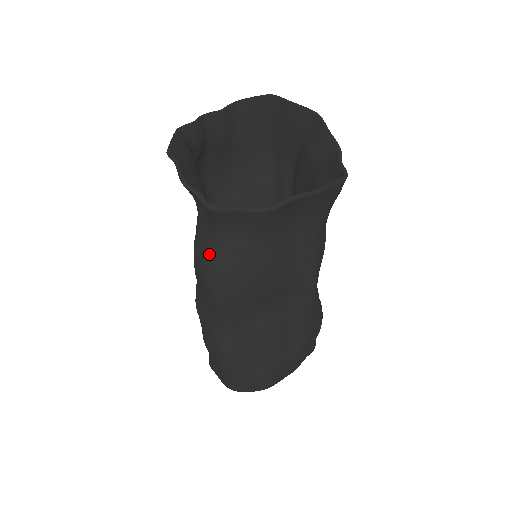
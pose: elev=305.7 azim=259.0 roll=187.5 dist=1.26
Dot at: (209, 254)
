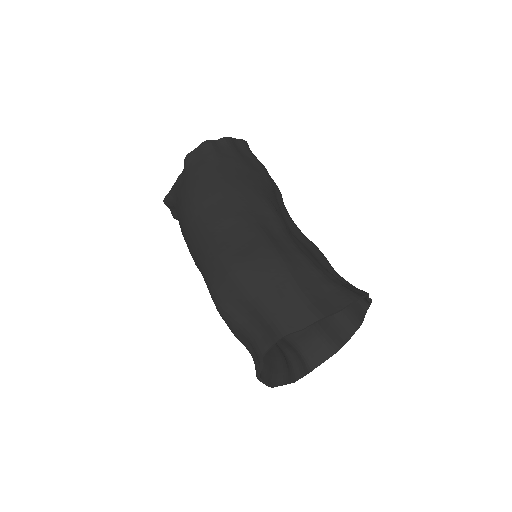
Dot at: occluded
